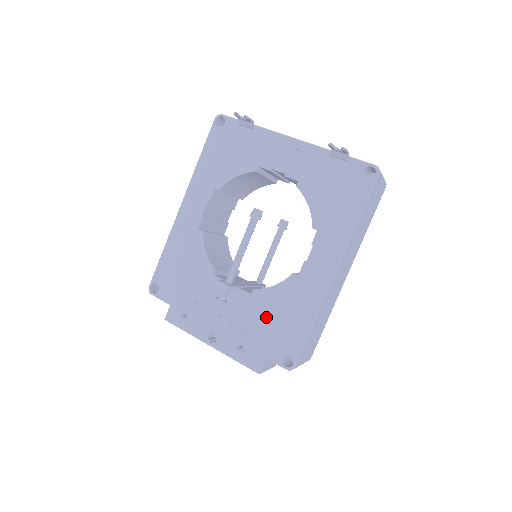
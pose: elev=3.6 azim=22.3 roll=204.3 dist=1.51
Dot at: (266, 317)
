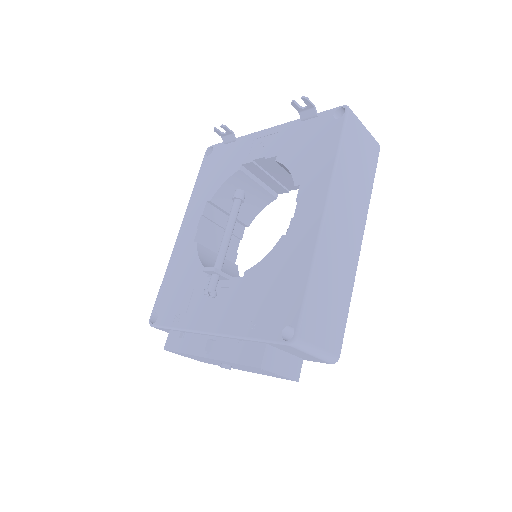
Dot at: (259, 294)
